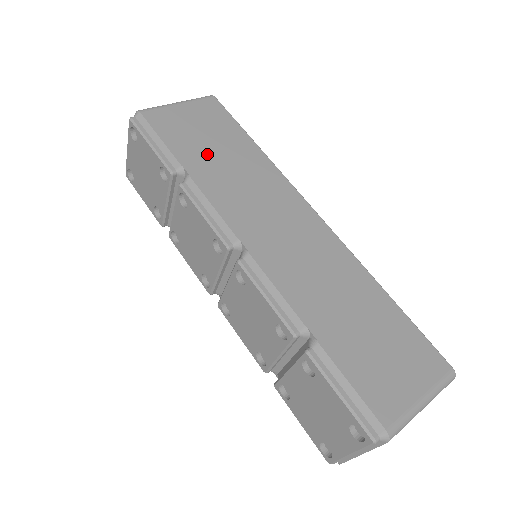
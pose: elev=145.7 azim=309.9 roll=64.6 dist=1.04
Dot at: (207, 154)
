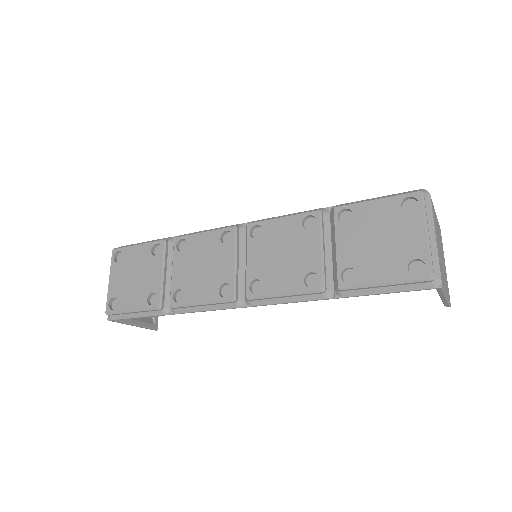
Dot at: occluded
